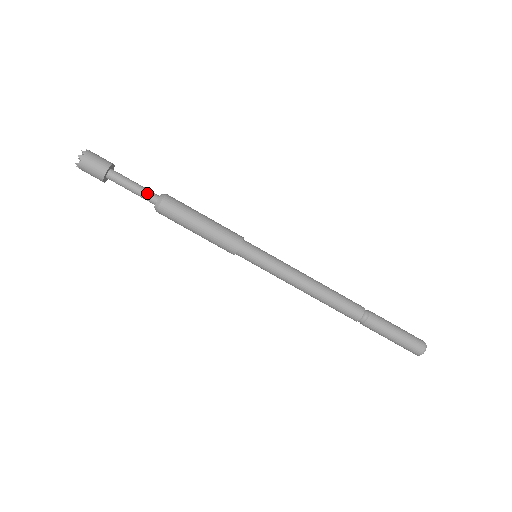
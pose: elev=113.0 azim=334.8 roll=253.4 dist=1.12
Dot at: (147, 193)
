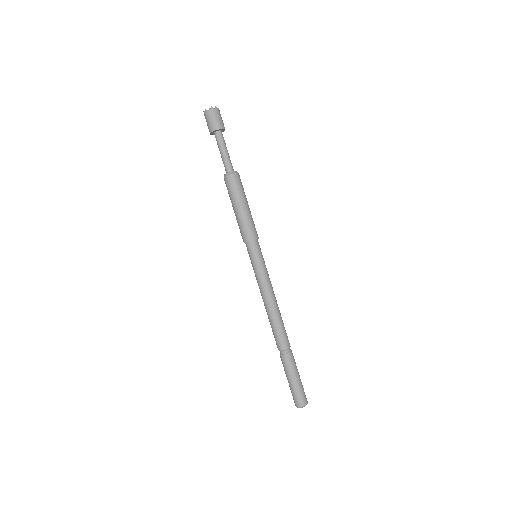
Dot at: (229, 162)
